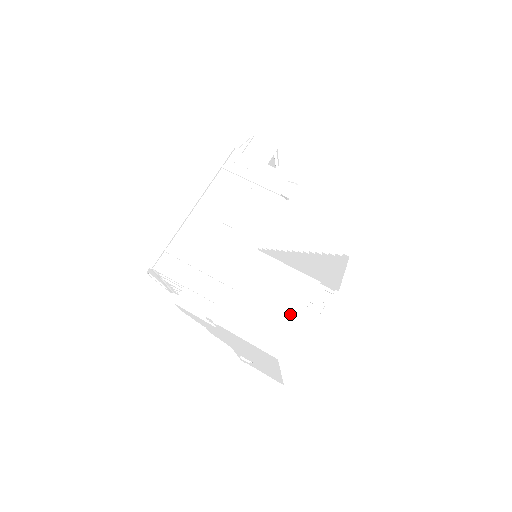
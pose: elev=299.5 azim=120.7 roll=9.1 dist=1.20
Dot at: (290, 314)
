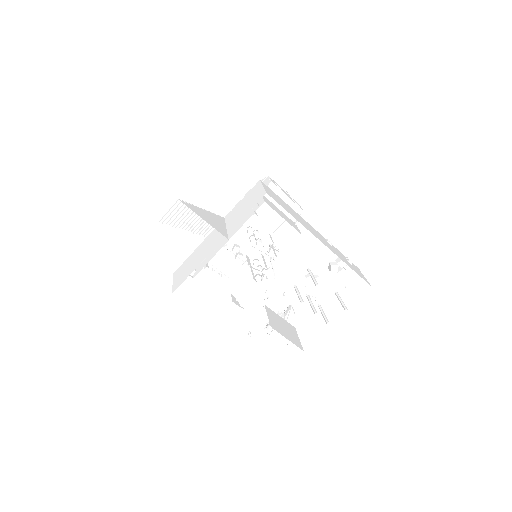
Dot at: (190, 272)
